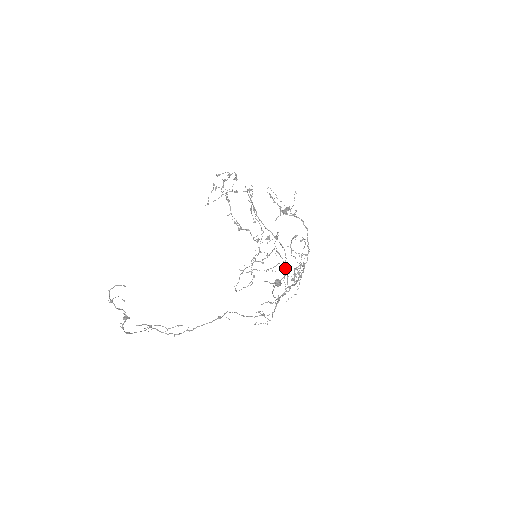
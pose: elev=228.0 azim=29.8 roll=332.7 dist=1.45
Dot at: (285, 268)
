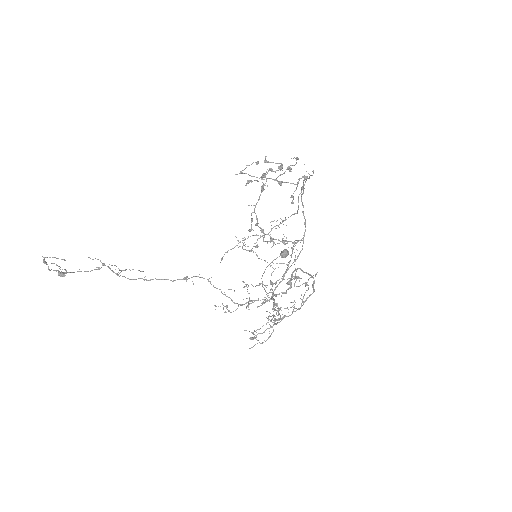
Dot at: (286, 270)
